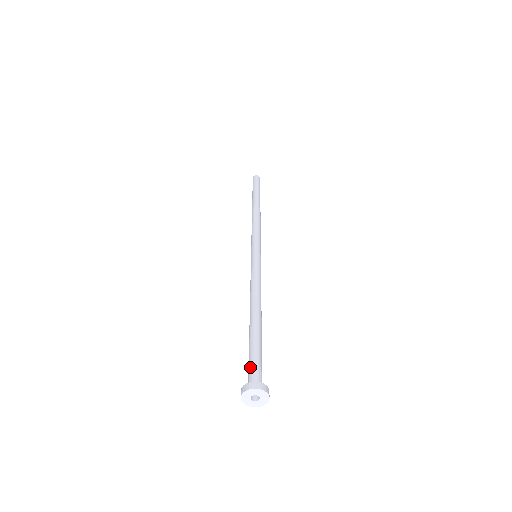
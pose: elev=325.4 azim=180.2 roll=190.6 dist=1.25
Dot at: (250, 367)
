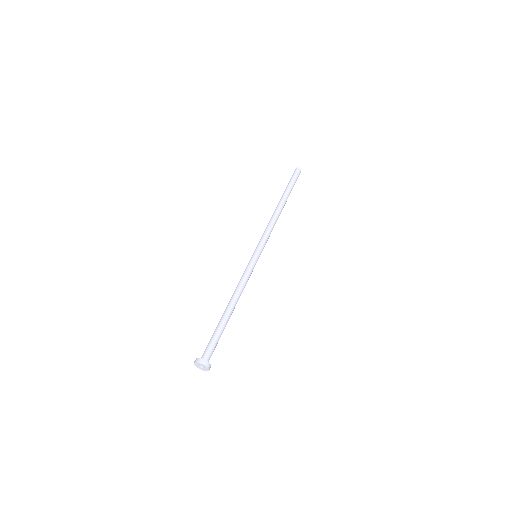
Dot at: (208, 346)
